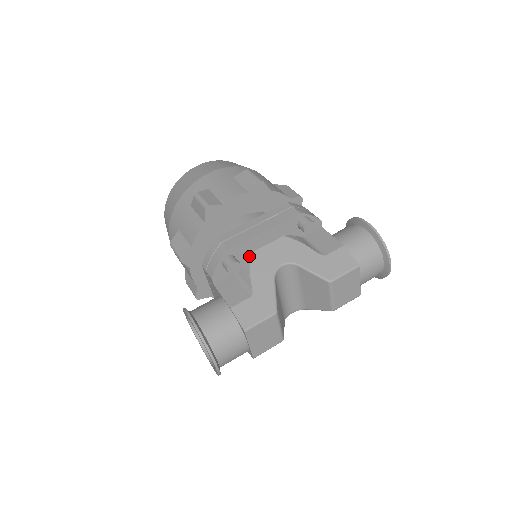
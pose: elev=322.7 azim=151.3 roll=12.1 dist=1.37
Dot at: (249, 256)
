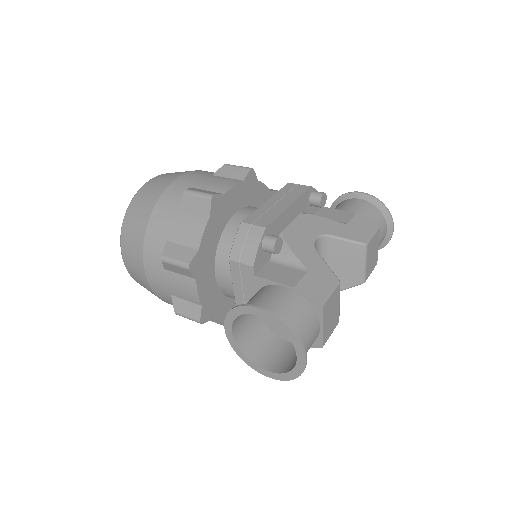
Dot at: (280, 236)
